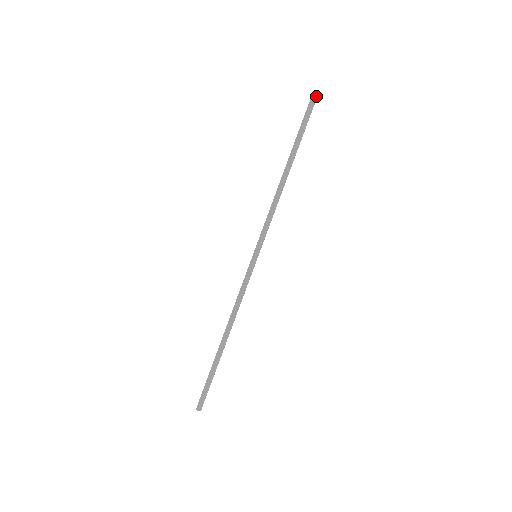
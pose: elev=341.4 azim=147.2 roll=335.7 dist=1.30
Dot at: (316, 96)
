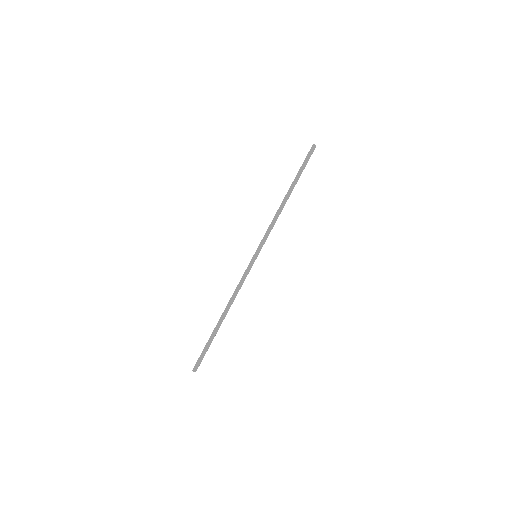
Dot at: (314, 148)
